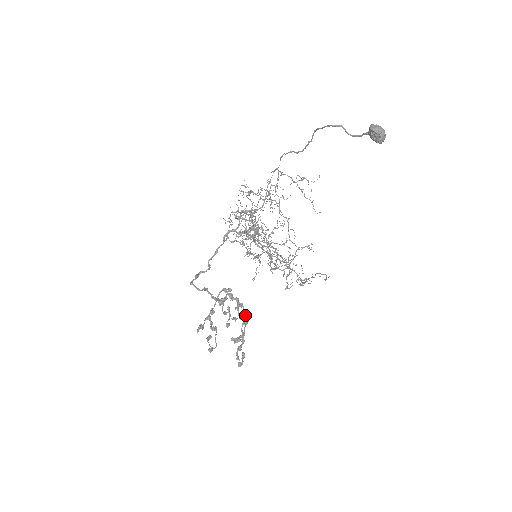
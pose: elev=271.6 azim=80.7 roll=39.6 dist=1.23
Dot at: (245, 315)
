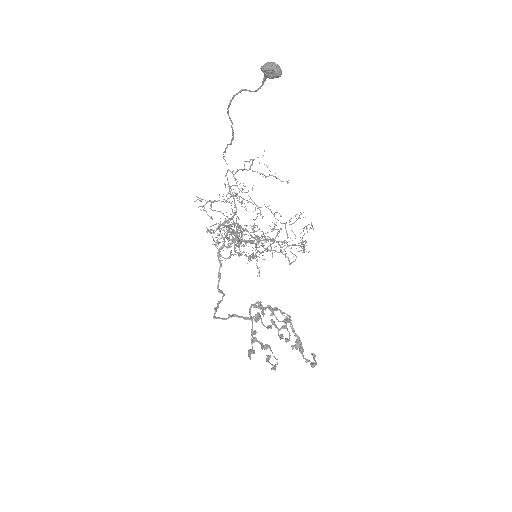
Dot at: (286, 316)
